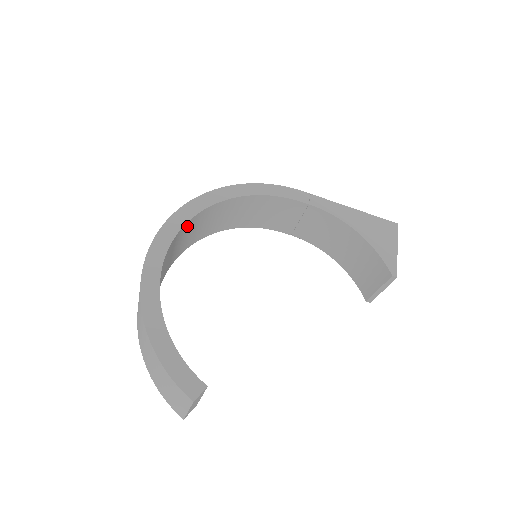
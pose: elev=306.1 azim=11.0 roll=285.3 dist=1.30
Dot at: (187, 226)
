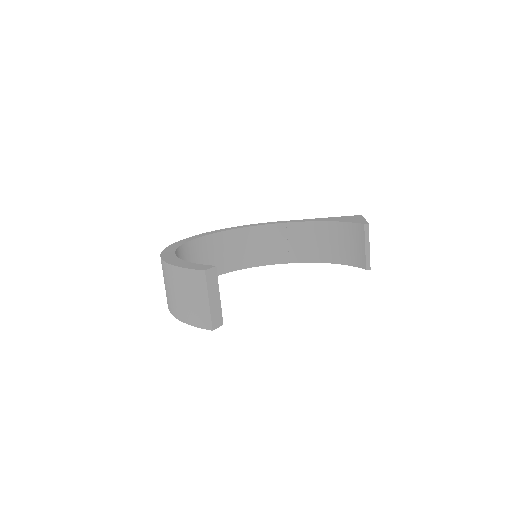
Dot at: (196, 245)
